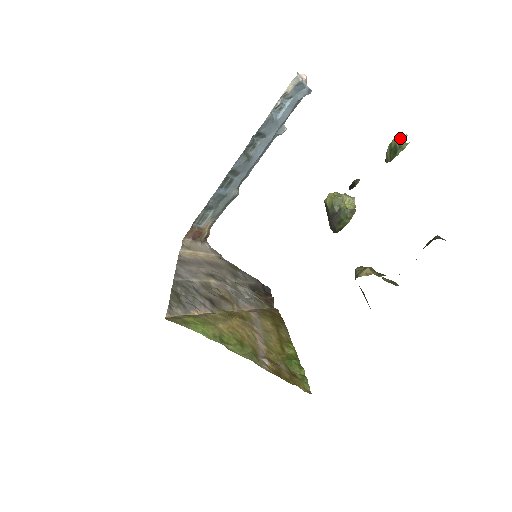
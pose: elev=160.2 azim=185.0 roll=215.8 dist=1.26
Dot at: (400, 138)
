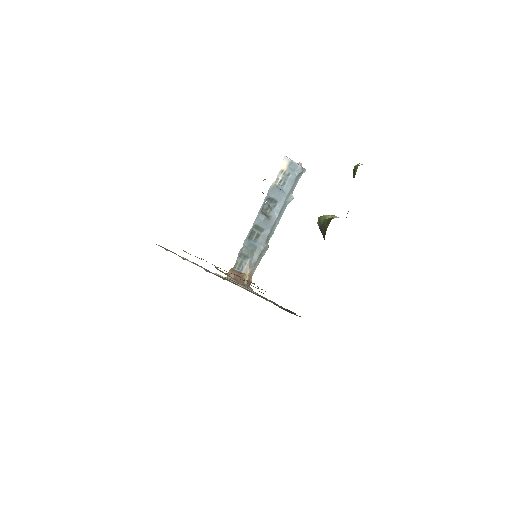
Dot at: occluded
